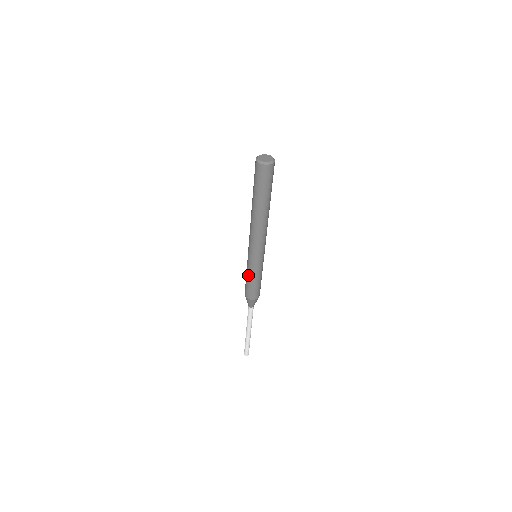
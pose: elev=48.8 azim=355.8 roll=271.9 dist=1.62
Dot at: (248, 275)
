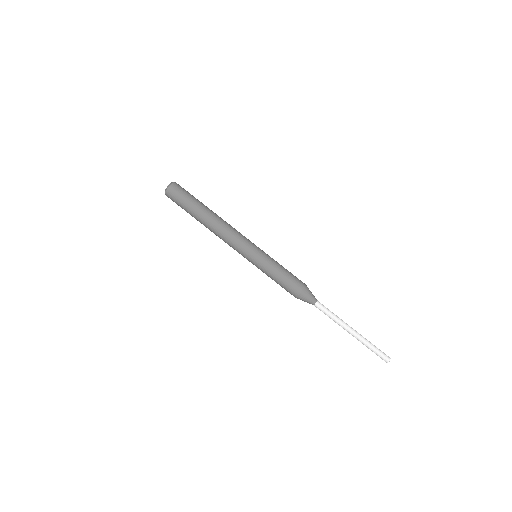
Dot at: (275, 269)
